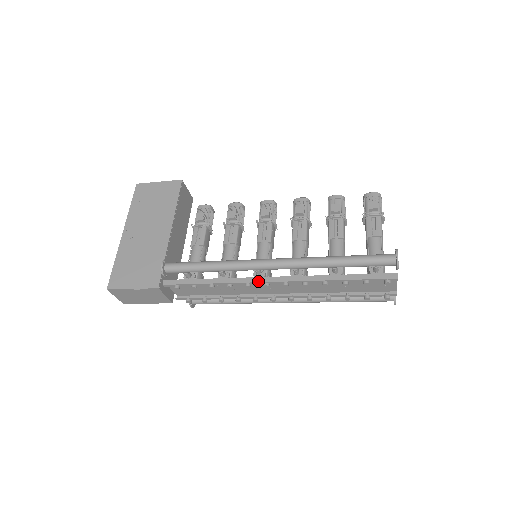
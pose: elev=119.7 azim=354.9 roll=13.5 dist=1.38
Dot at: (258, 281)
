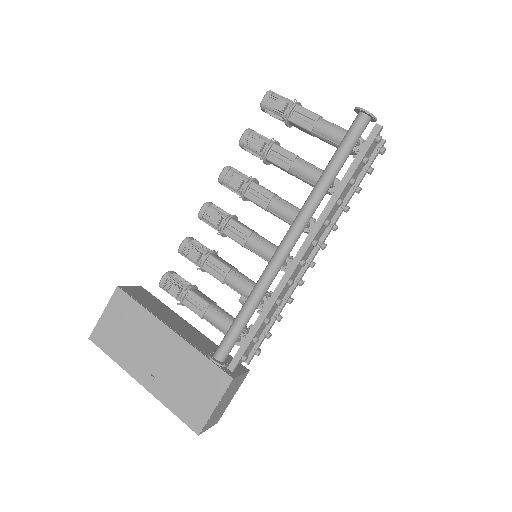
Dot at: (293, 269)
